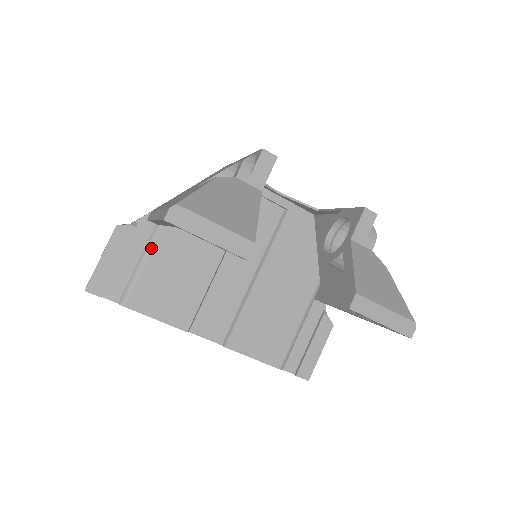
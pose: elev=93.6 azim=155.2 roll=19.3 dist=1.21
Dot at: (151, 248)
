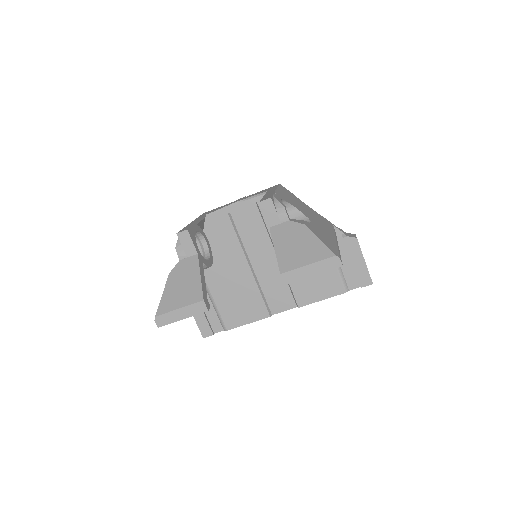
Dot at: (210, 293)
